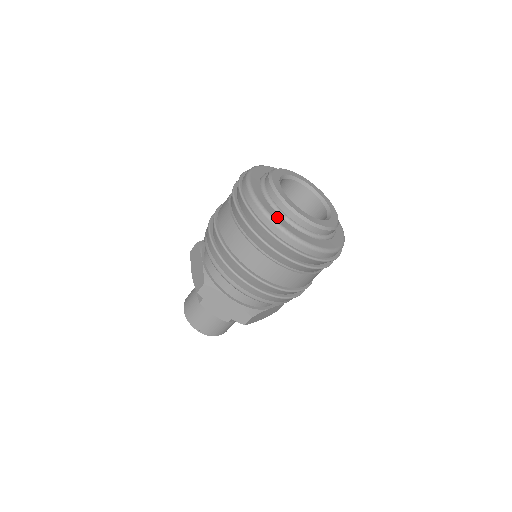
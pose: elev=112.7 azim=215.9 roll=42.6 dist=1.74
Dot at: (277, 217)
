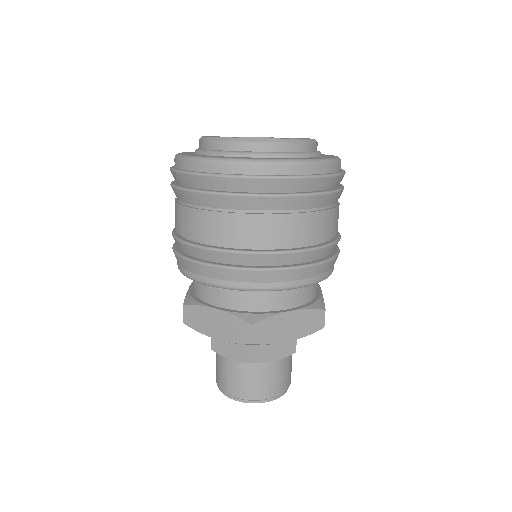
Dot at: (274, 158)
